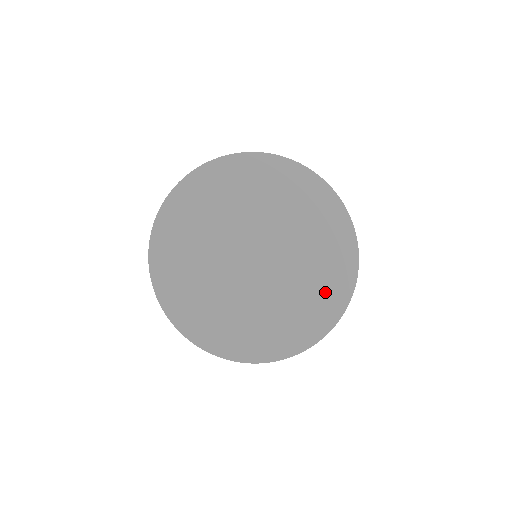
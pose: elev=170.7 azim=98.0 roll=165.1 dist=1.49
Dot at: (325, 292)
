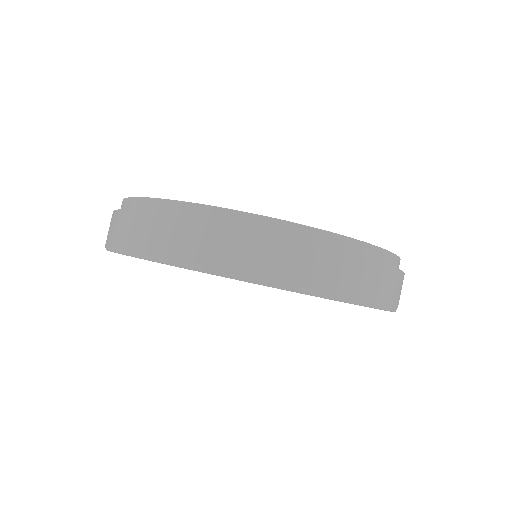
Dot at: occluded
